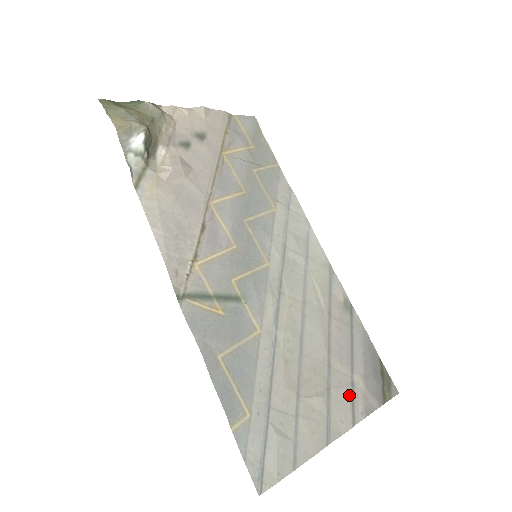
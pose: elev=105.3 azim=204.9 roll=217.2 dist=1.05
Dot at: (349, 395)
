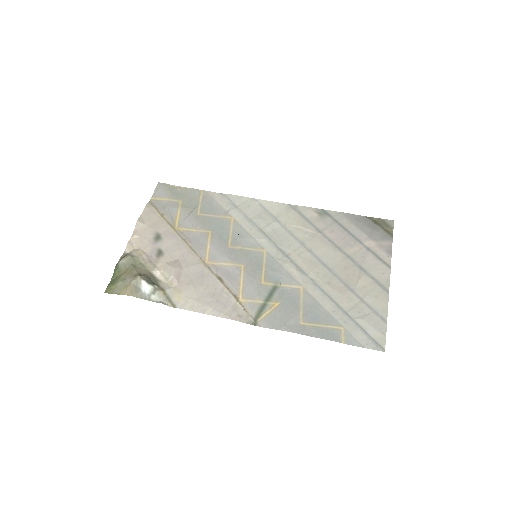
Dot at: (373, 257)
